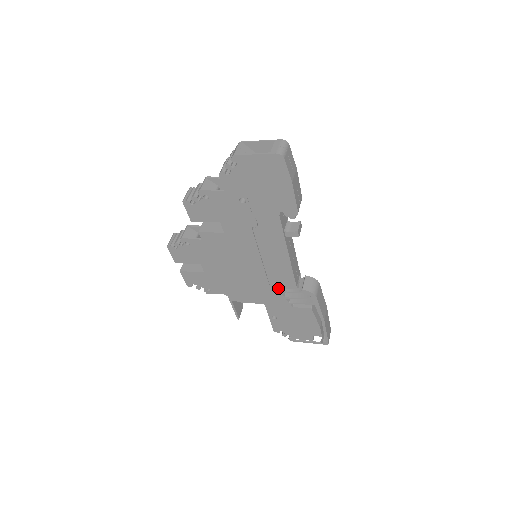
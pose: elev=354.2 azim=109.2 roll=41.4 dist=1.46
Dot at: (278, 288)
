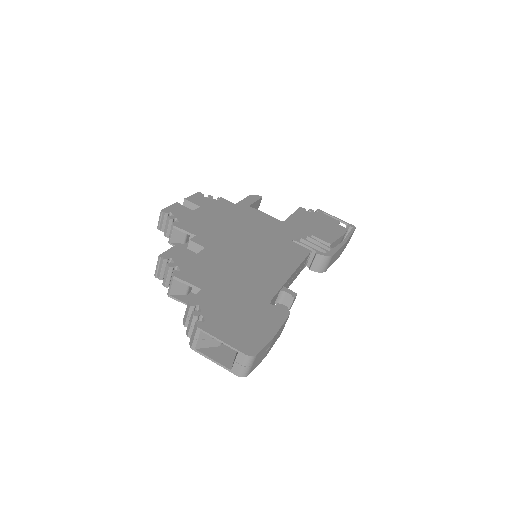
Dot at: occluded
